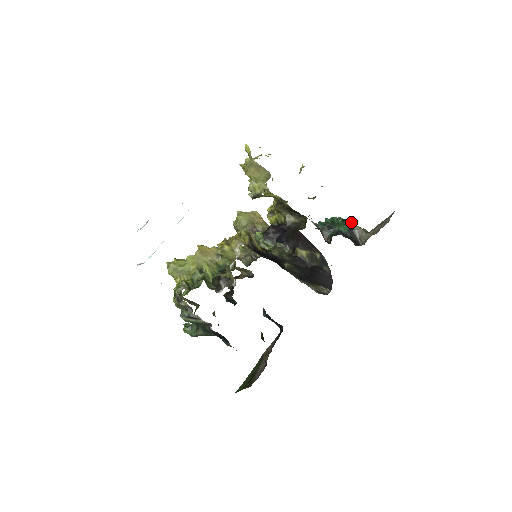
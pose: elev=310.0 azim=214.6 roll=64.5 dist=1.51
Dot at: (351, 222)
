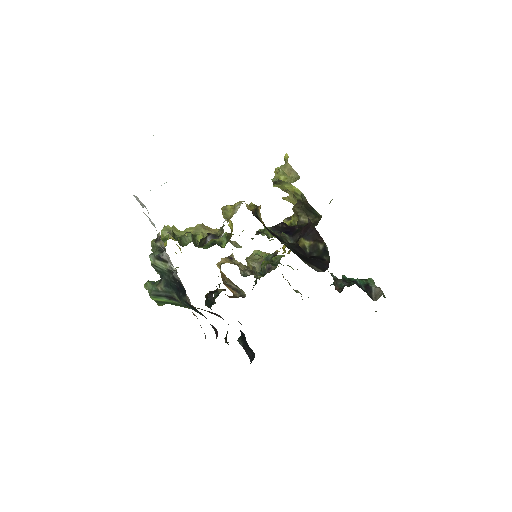
Dot at: (370, 280)
